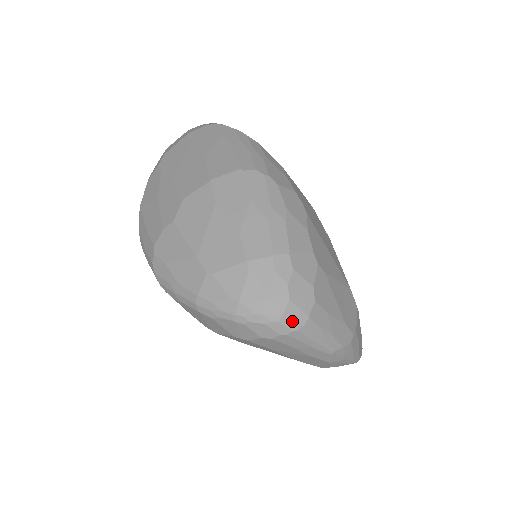
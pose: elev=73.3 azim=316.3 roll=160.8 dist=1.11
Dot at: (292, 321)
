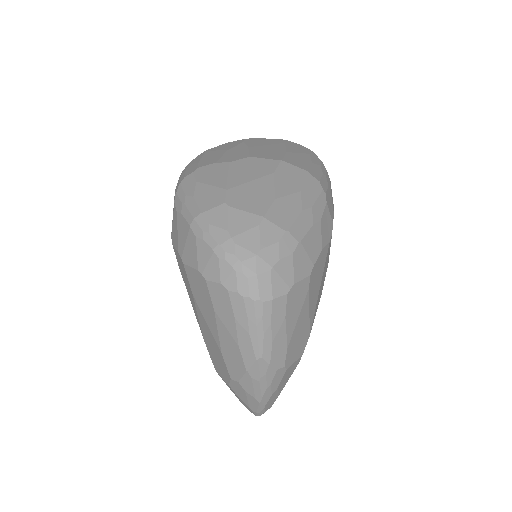
Dot at: (258, 288)
